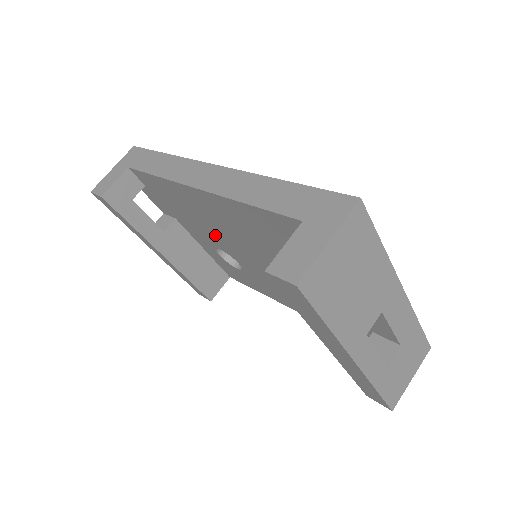
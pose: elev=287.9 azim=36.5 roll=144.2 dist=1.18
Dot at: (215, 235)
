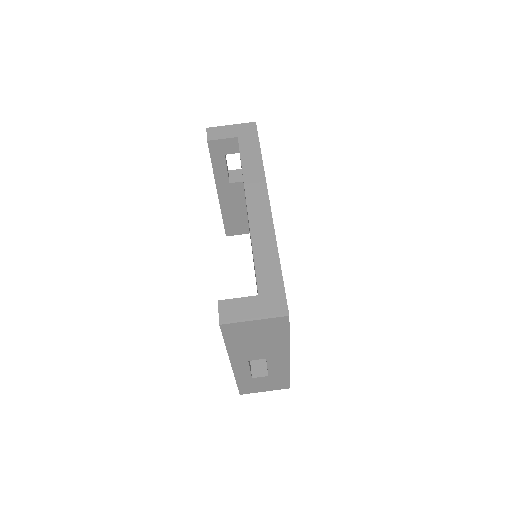
Dot at: occluded
